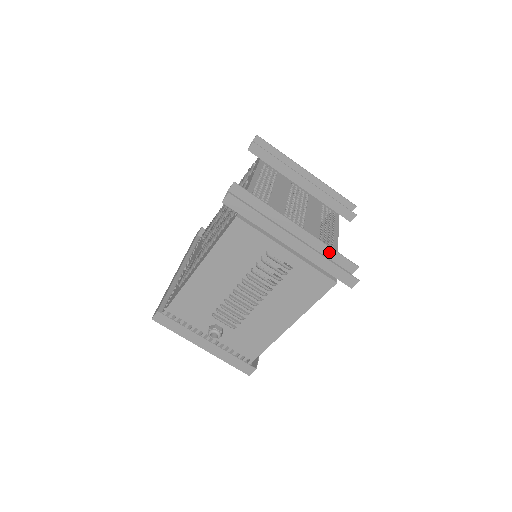
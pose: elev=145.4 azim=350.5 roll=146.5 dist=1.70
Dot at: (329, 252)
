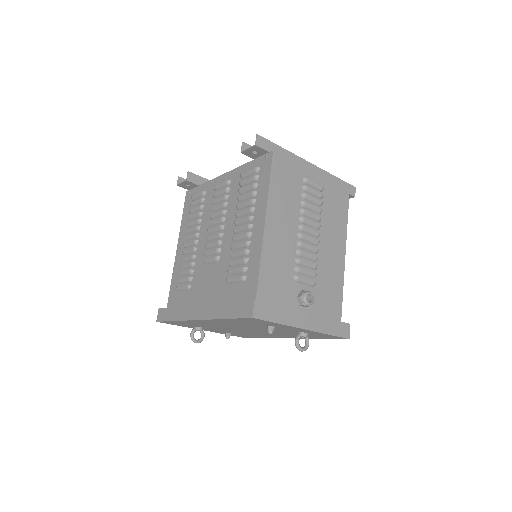
Dot at: occluded
